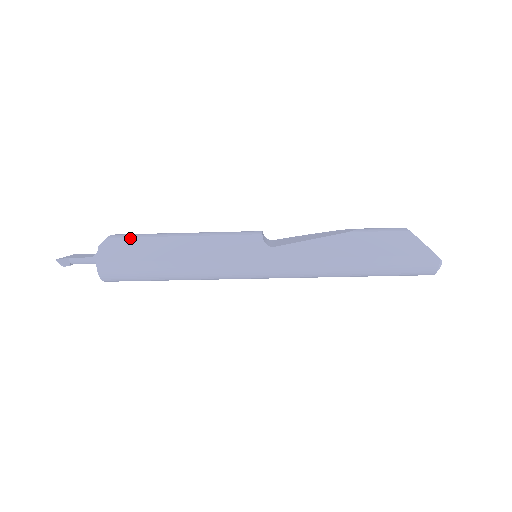
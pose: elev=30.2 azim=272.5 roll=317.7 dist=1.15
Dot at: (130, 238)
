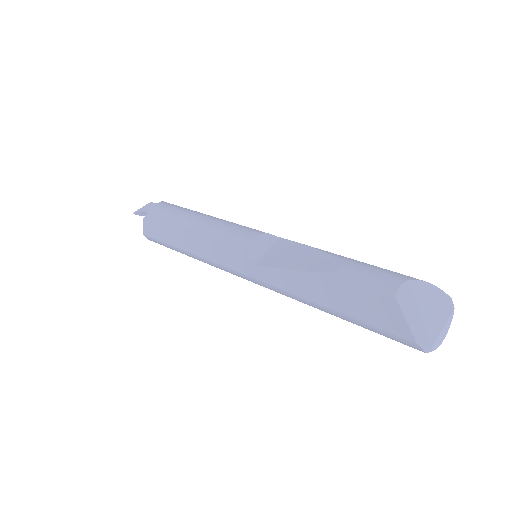
Dot at: (160, 218)
